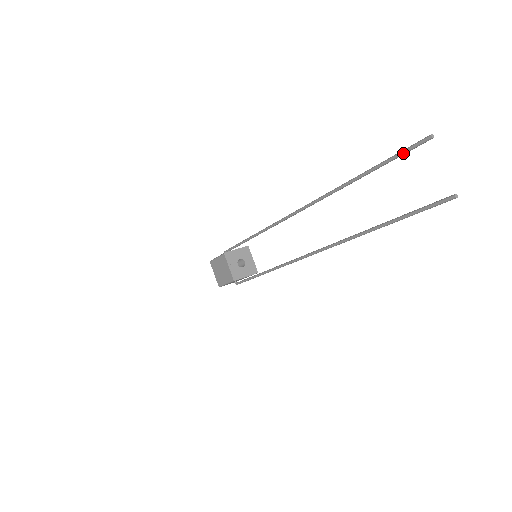
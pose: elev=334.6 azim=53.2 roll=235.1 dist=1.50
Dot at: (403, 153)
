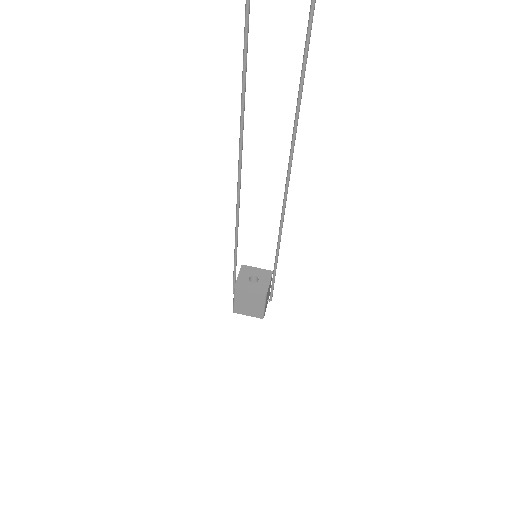
Dot at: (248, 9)
